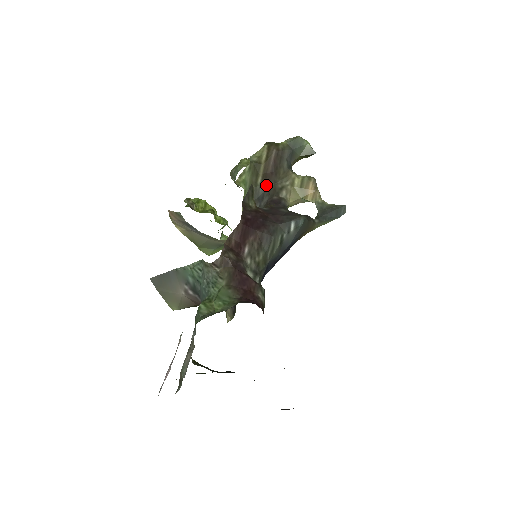
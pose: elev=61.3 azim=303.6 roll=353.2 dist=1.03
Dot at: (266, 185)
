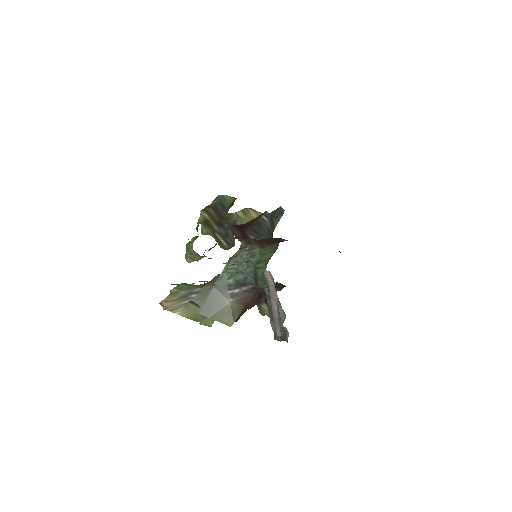
Dot at: (223, 227)
